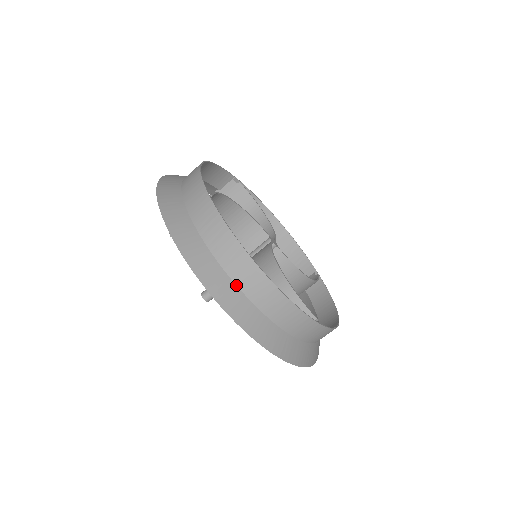
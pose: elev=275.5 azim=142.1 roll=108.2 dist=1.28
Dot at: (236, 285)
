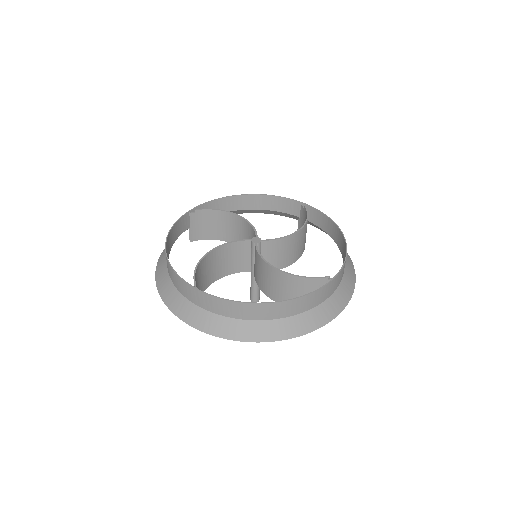
Dot at: (264, 320)
